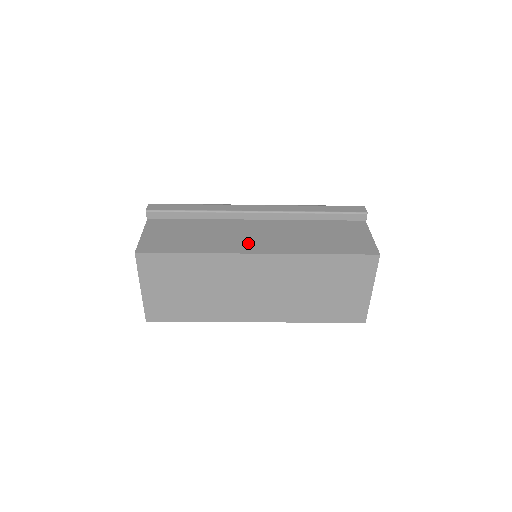
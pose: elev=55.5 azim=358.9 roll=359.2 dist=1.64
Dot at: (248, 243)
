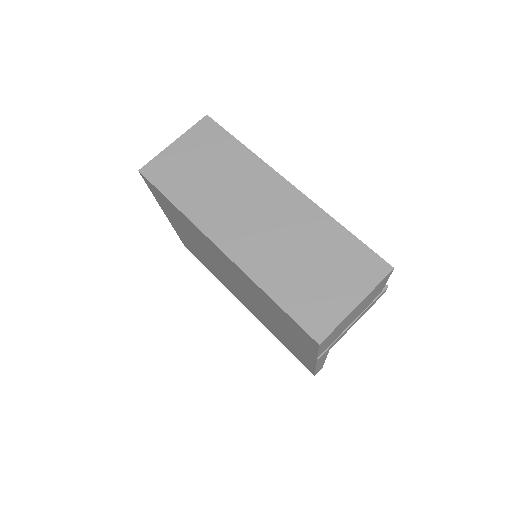
Dot at: occluded
